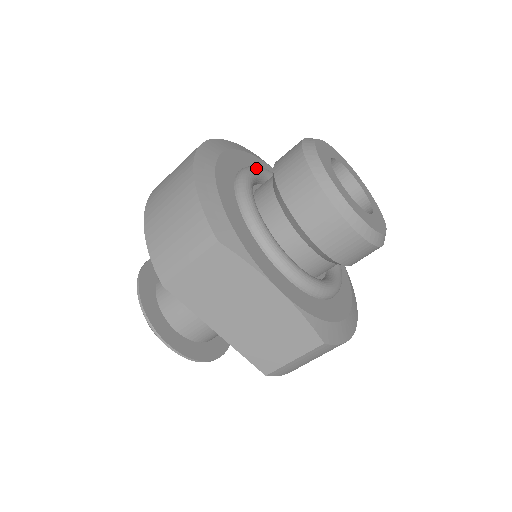
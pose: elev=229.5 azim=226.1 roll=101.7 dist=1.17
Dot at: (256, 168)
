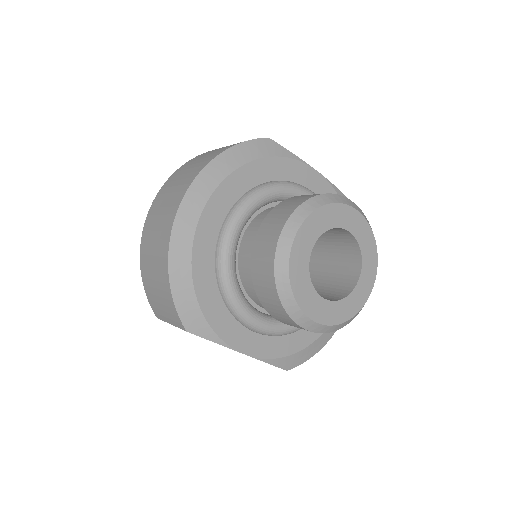
Dot at: (249, 205)
